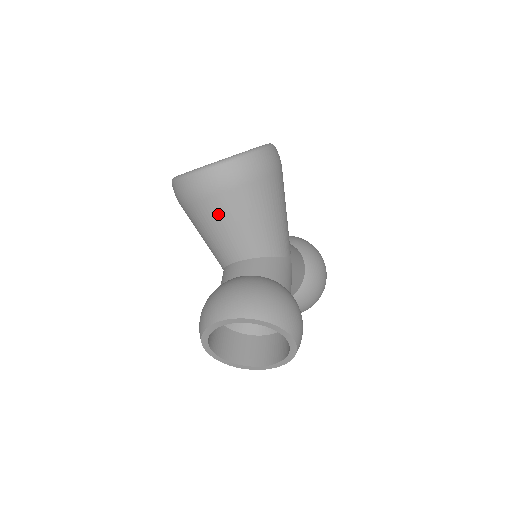
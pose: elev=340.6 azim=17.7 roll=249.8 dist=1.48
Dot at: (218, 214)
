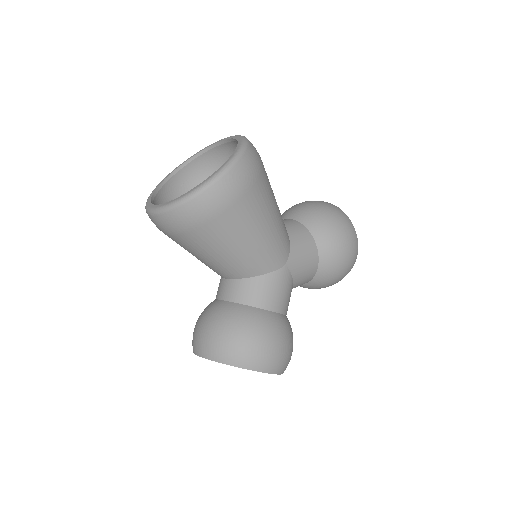
Dot at: (187, 248)
